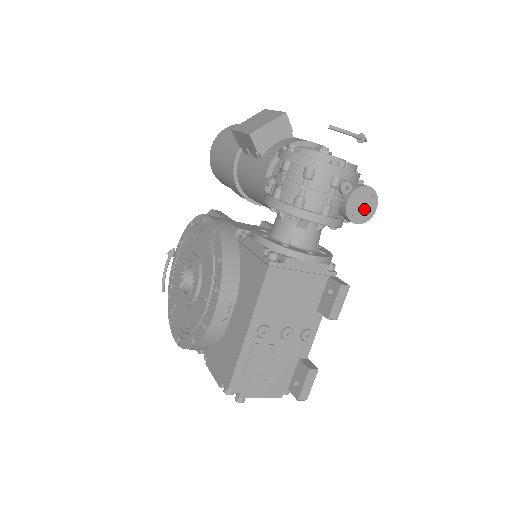
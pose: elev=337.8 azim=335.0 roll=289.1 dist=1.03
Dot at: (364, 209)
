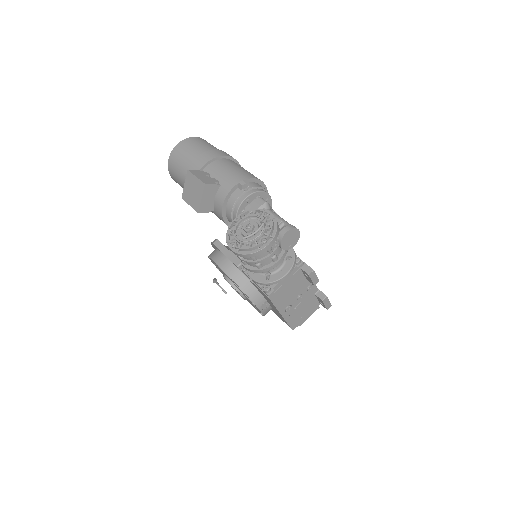
Dot at: (293, 238)
